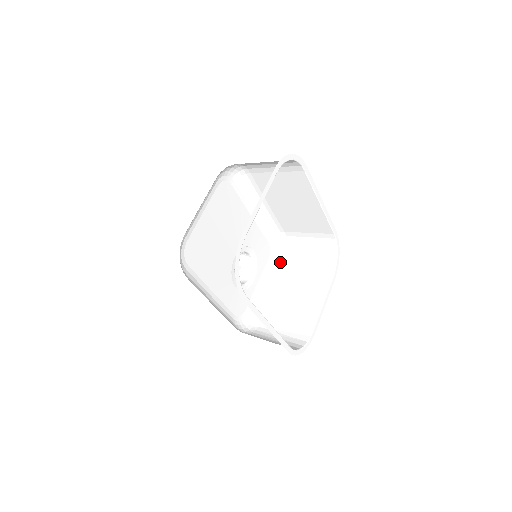
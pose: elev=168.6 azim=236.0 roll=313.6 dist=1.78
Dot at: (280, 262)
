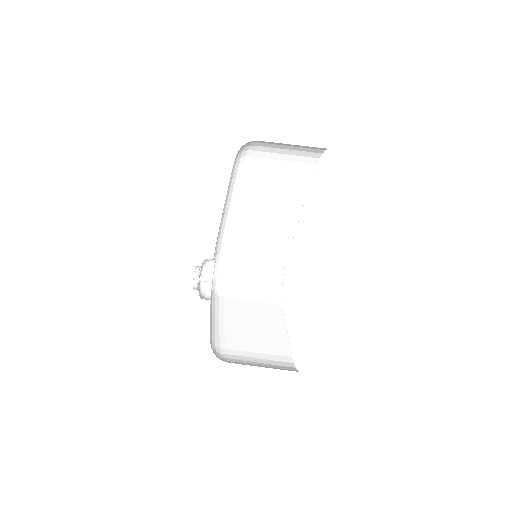
Dot at: (217, 290)
